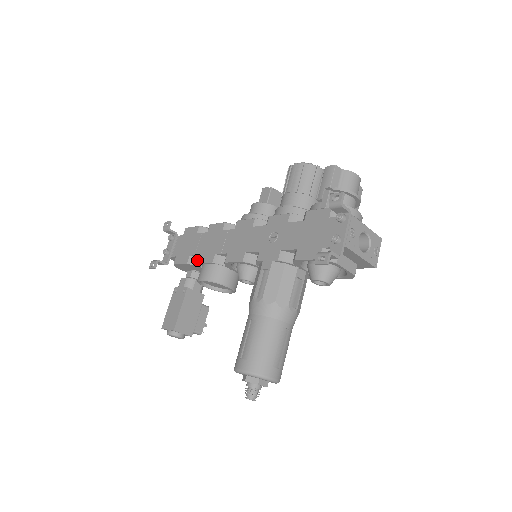
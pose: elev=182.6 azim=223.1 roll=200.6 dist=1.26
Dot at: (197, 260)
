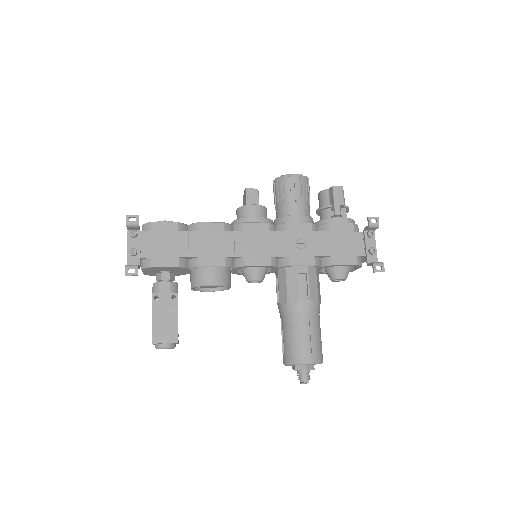
Dot at: (186, 262)
